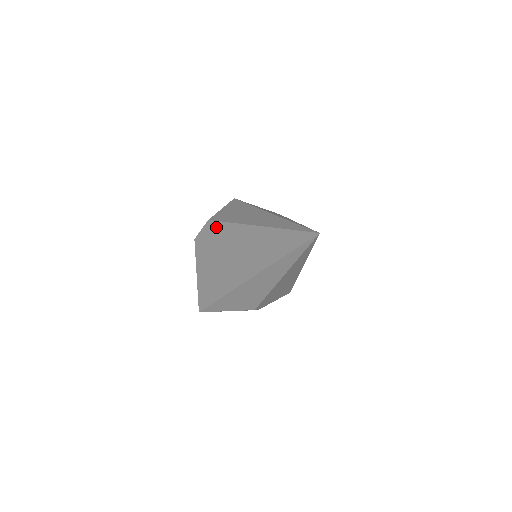
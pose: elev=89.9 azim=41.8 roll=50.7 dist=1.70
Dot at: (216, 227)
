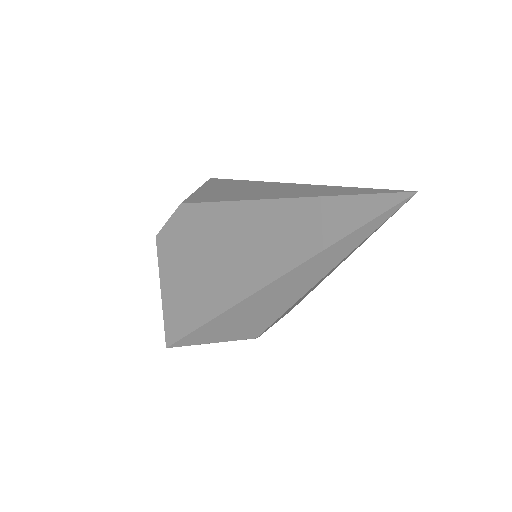
Dot at: (196, 212)
